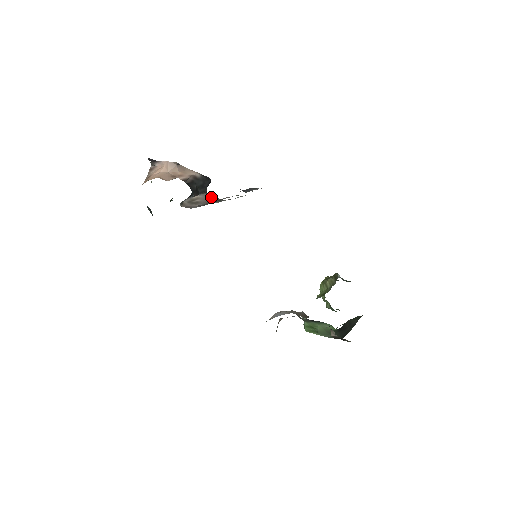
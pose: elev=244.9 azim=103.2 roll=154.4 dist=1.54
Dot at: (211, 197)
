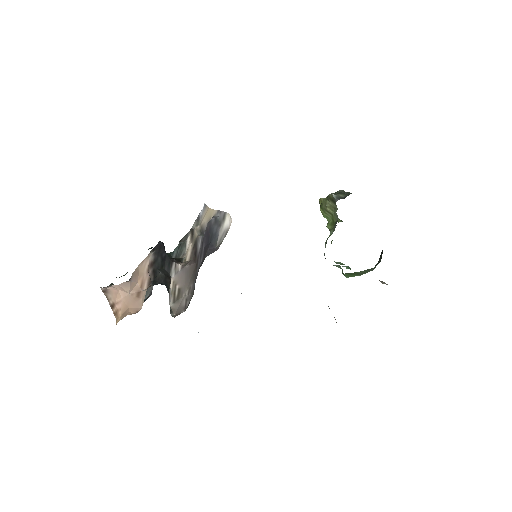
Dot at: (183, 268)
